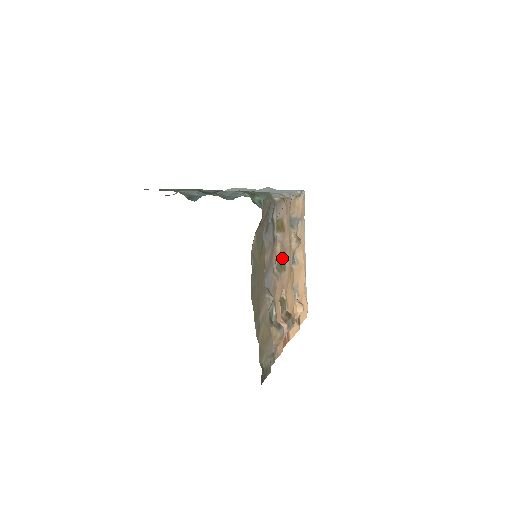
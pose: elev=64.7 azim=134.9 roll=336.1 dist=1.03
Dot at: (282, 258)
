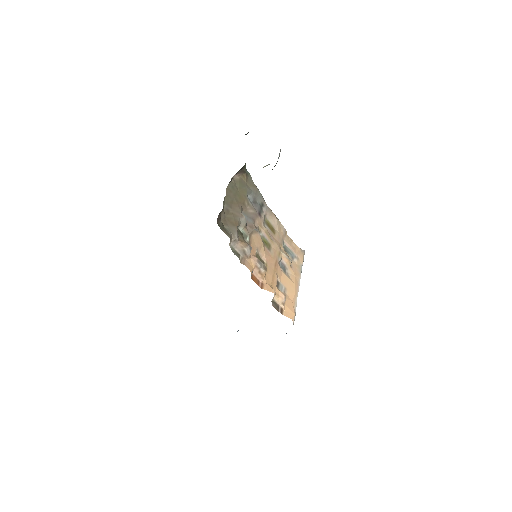
Dot at: (268, 241)
